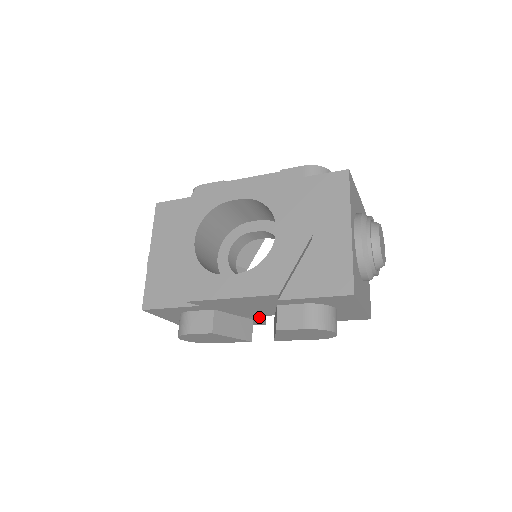
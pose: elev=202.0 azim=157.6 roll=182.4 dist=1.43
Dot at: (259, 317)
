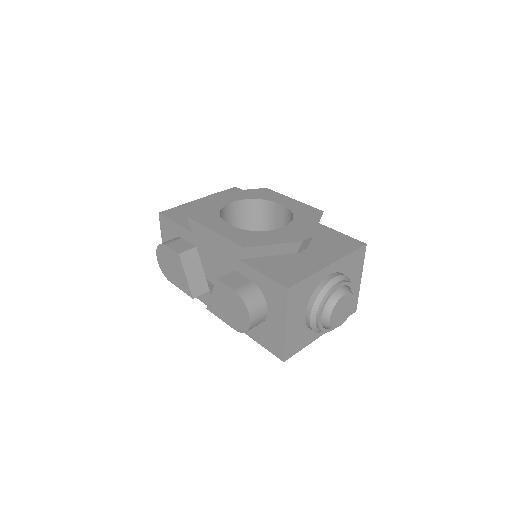
Dot at: occluded
